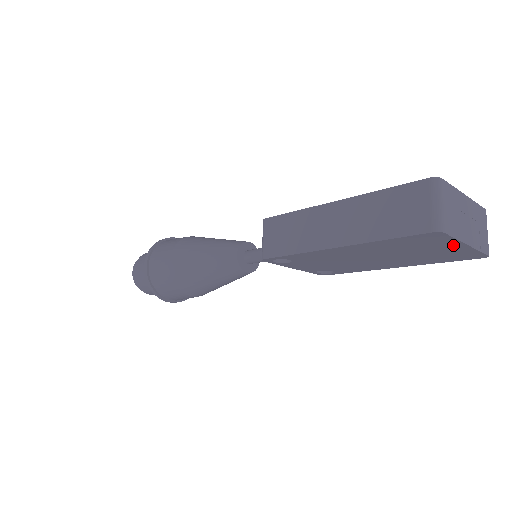
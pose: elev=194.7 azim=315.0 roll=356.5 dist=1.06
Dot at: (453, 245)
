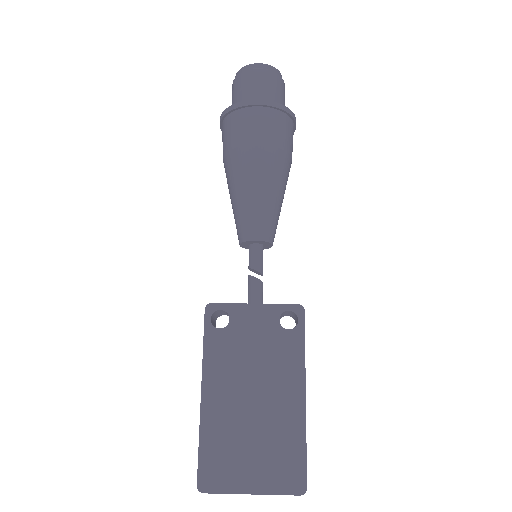
Dot at: occluded
